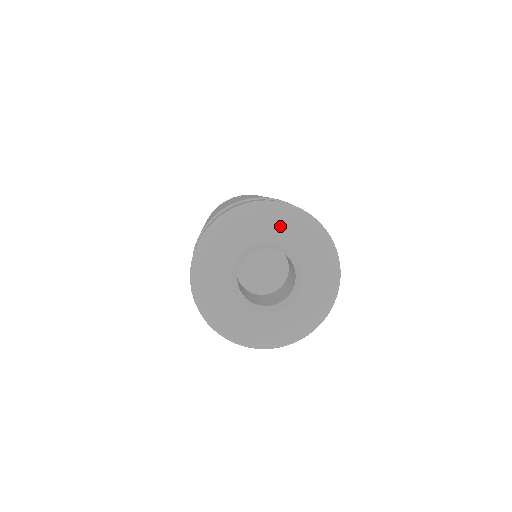
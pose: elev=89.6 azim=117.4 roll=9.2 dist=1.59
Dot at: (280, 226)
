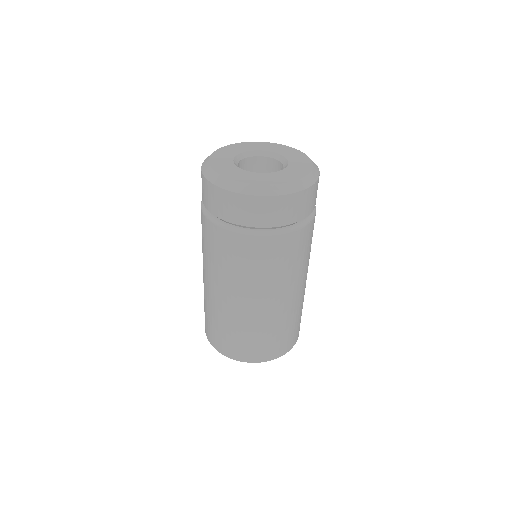
Dot at: (290, 152)
